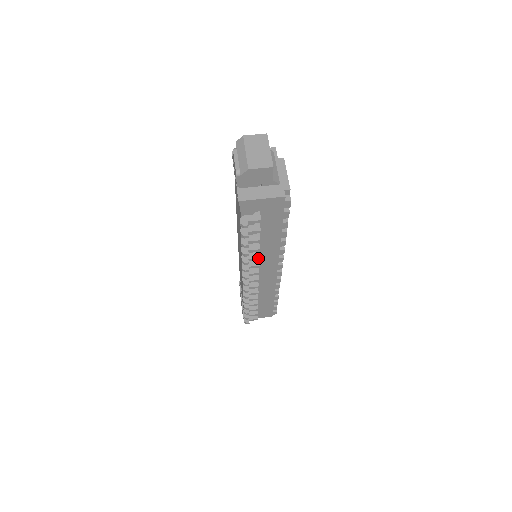
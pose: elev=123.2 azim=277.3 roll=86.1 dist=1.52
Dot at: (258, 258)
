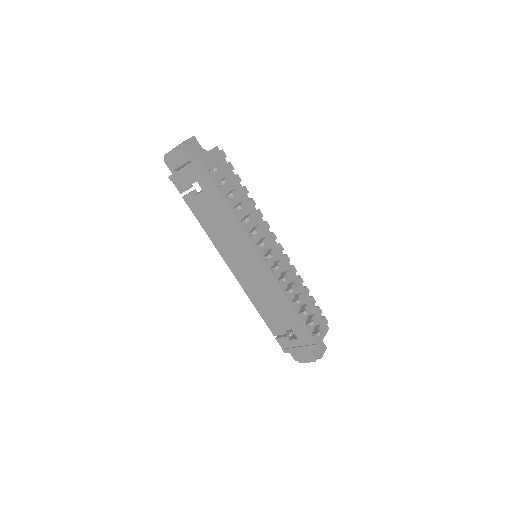
Dot at: (251, 214)
